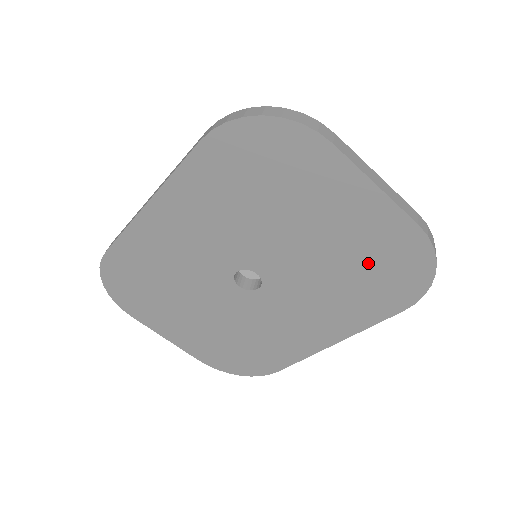
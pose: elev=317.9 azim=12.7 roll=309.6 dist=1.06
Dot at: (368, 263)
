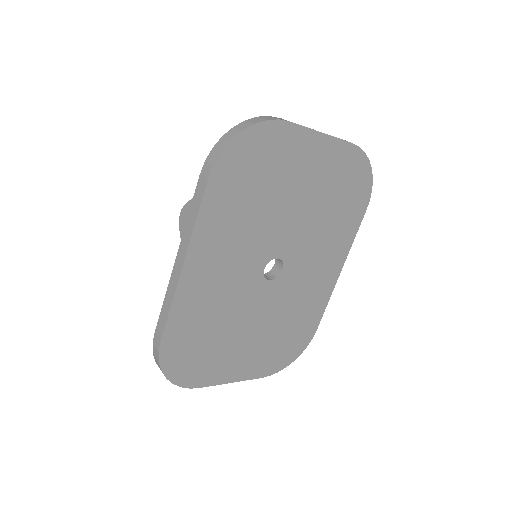
Dot at: (337, 191)
